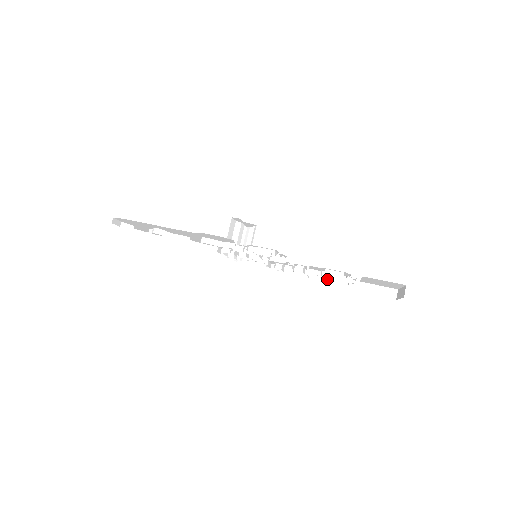
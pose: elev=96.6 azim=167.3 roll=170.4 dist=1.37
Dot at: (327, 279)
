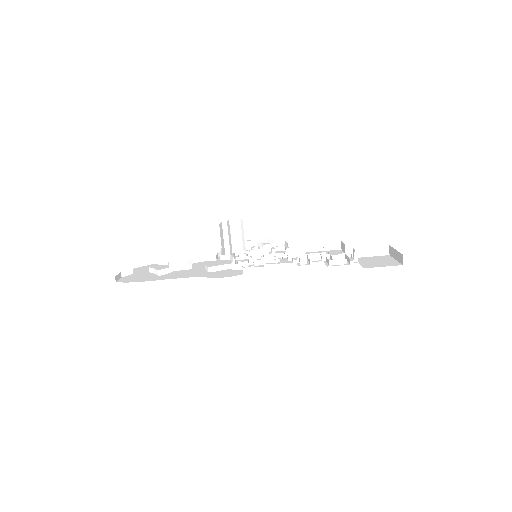
Dot at: (321, 248)
